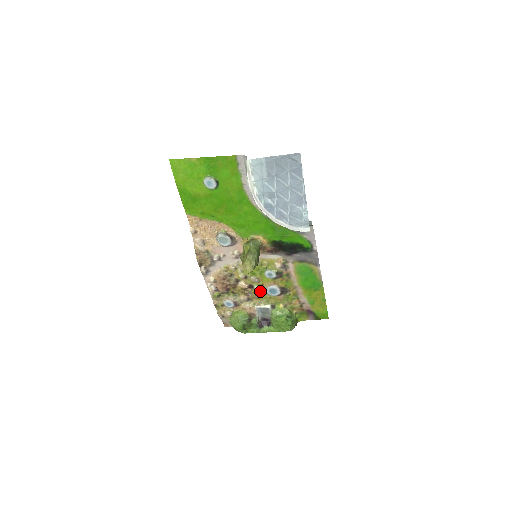
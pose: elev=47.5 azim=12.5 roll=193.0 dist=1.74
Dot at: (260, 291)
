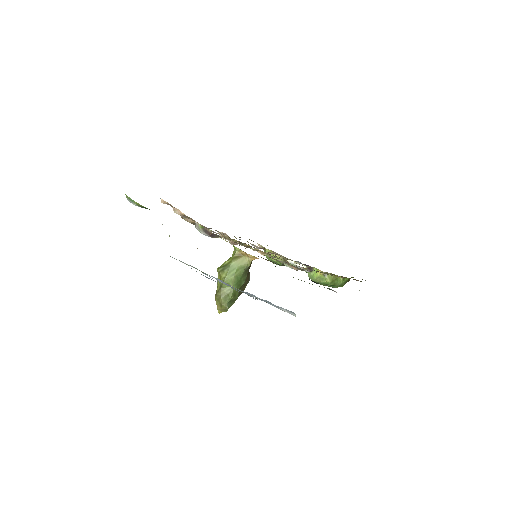
Dot at: occluded
